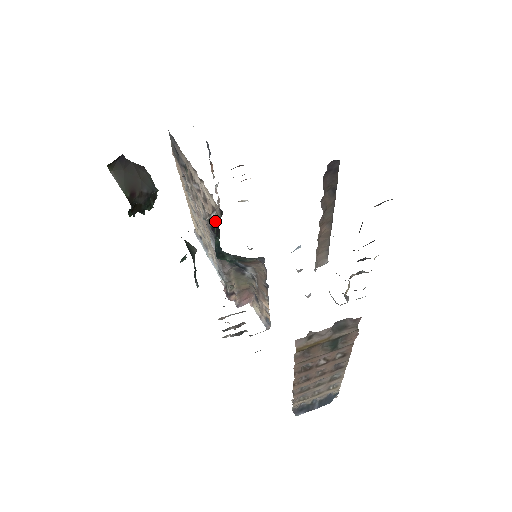
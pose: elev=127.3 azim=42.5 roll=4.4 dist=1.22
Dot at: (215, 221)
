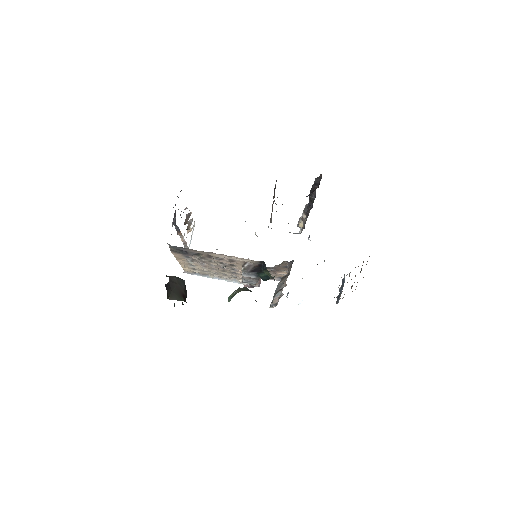
Dot at: (253, 267)
